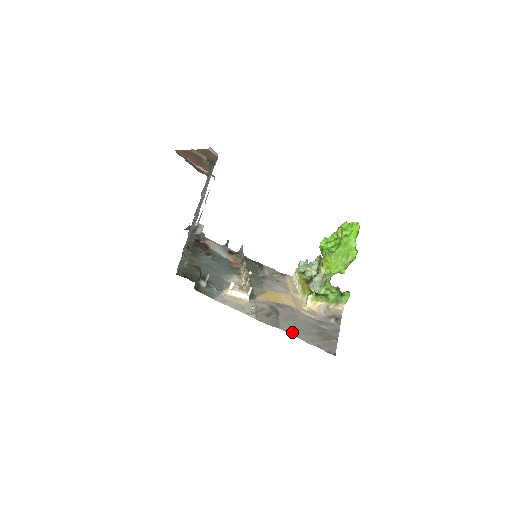
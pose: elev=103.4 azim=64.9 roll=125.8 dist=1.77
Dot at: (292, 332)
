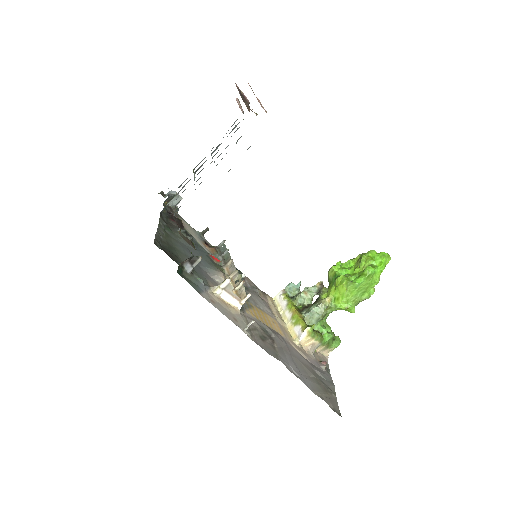
Dot at: (292, 370)
